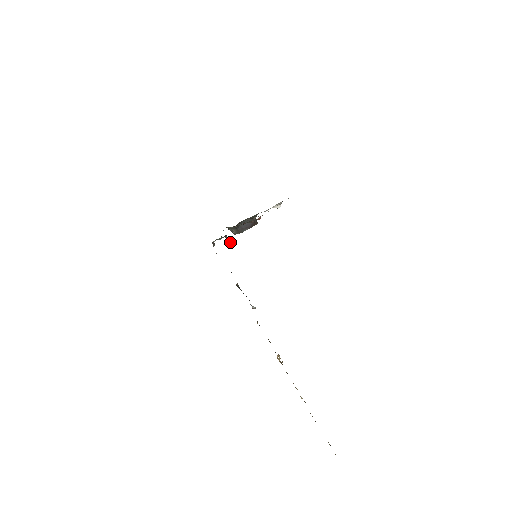
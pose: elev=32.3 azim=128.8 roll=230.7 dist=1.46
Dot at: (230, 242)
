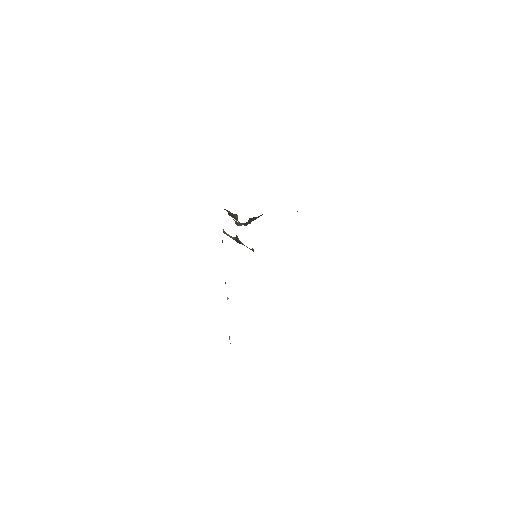
Dot at: (240, 241)
